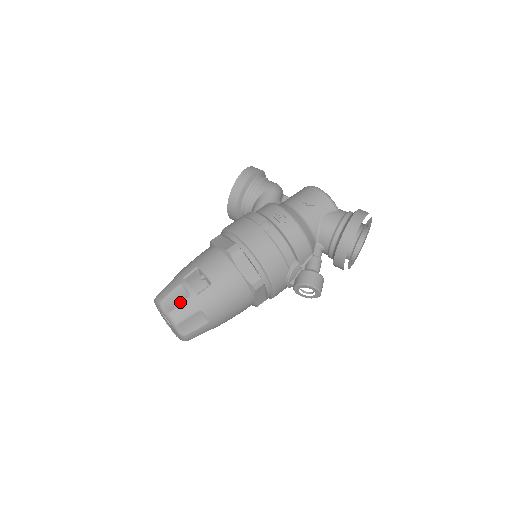
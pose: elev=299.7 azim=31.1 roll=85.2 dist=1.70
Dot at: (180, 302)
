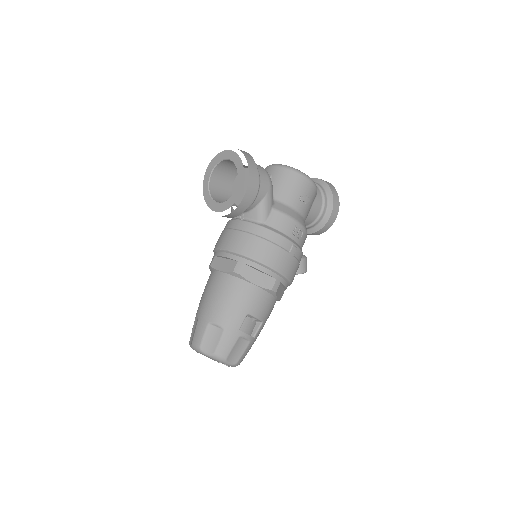
Dot at: (243, 351)
